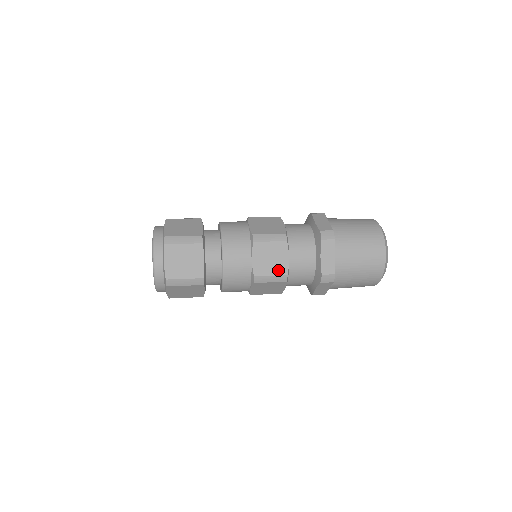
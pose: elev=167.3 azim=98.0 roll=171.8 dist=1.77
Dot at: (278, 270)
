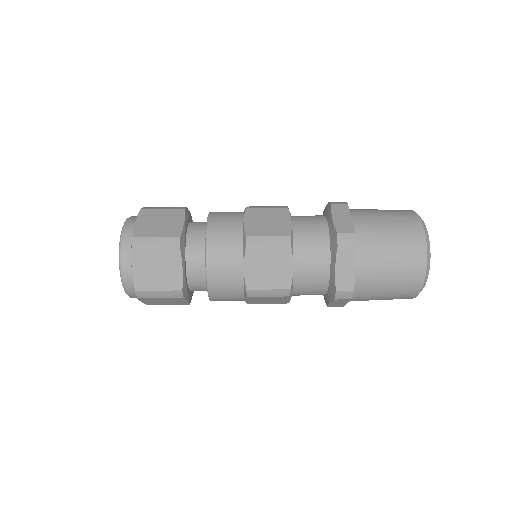
Dot at: (278, 283)
